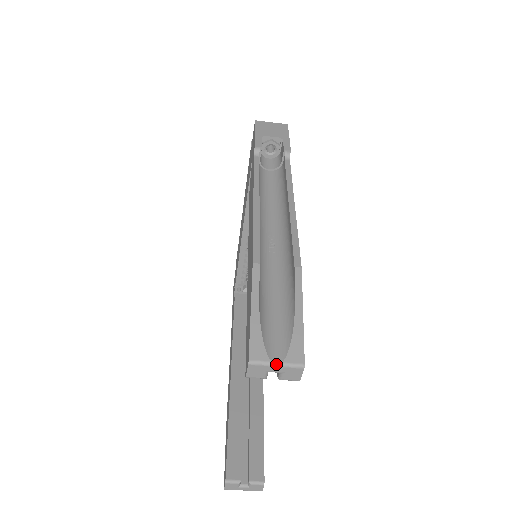
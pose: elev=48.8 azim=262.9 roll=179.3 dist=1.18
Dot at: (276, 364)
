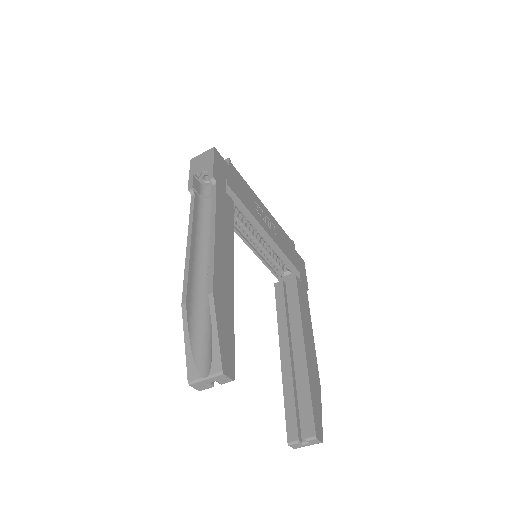
Dot at: (205, 378)
